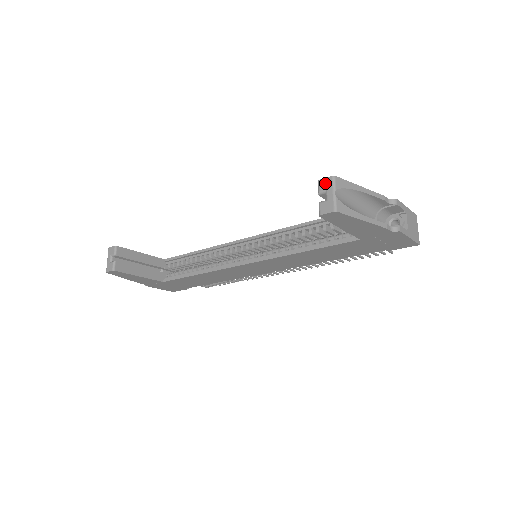
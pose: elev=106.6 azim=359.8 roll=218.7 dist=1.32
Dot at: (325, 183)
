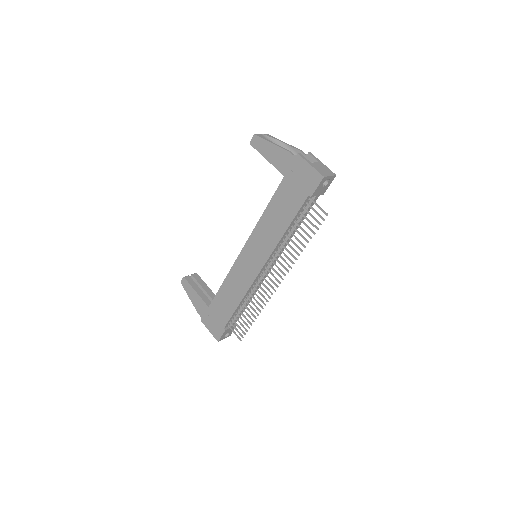
Dot at: occluded
